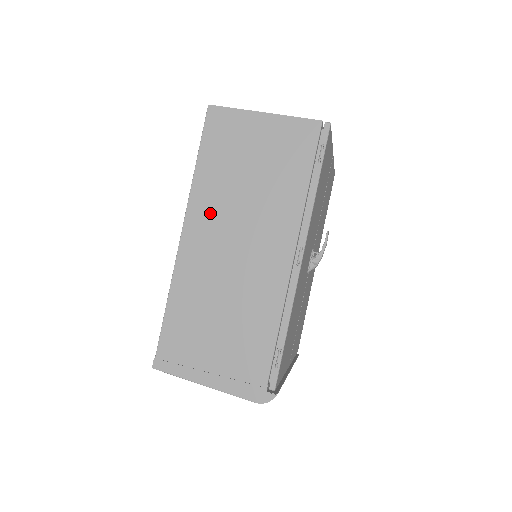
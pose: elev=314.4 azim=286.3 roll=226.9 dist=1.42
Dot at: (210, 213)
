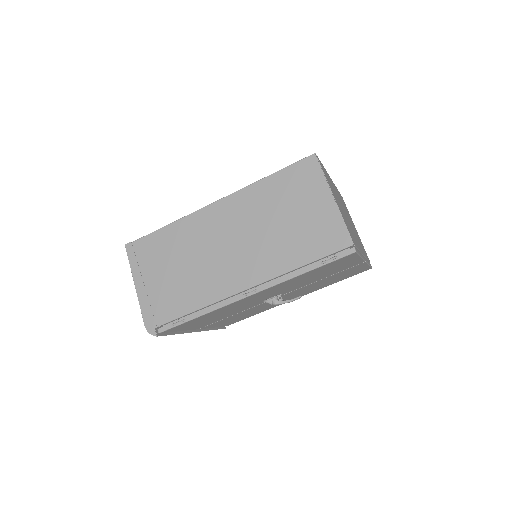
Dot at: (241, 211)
